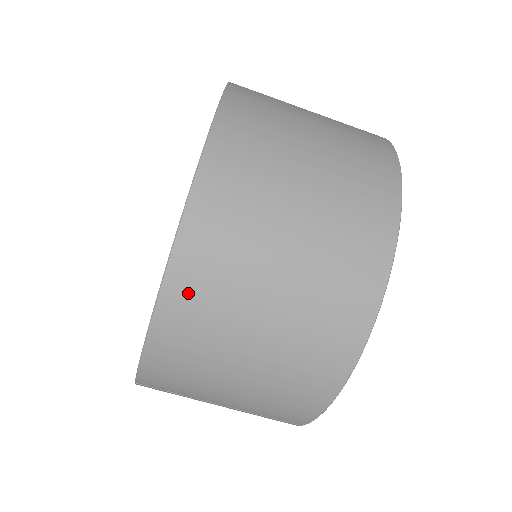
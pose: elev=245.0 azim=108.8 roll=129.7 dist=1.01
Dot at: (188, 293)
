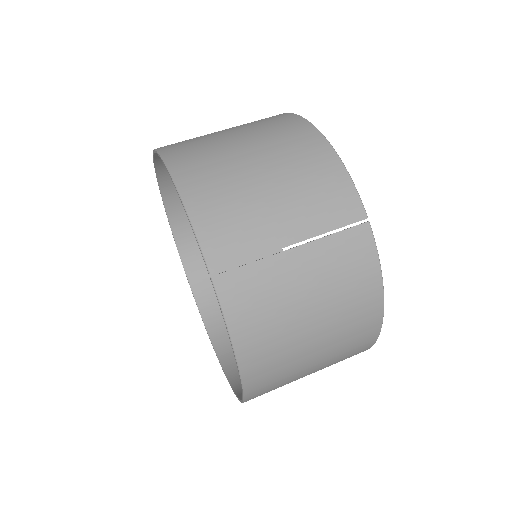
Dot at: (184, 157)
